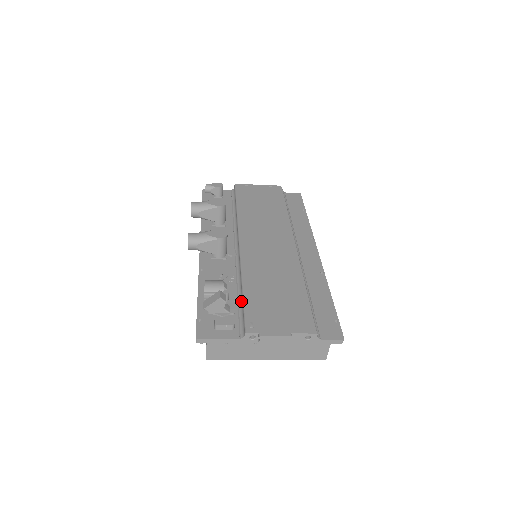
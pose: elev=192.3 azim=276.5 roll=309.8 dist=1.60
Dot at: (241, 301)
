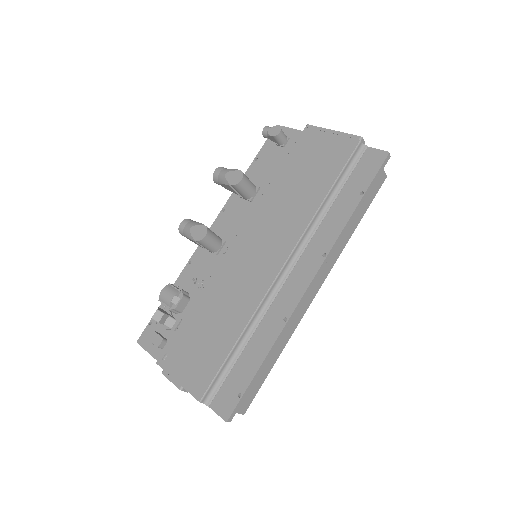
Dot at: occluded
